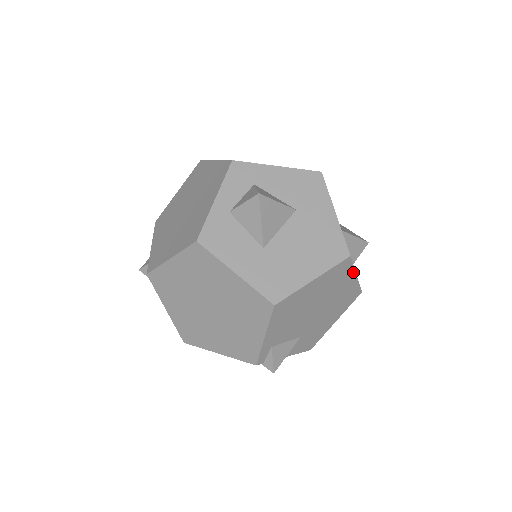
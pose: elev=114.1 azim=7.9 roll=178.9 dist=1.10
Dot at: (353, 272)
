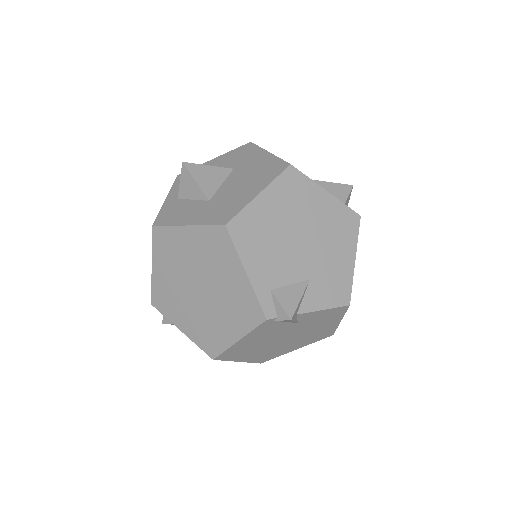
Dot at: (316, 186)
